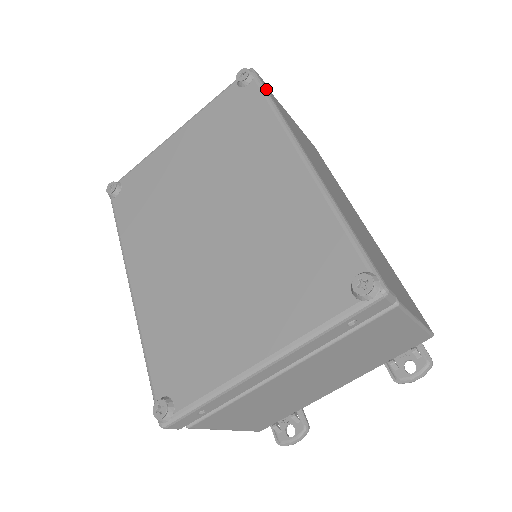
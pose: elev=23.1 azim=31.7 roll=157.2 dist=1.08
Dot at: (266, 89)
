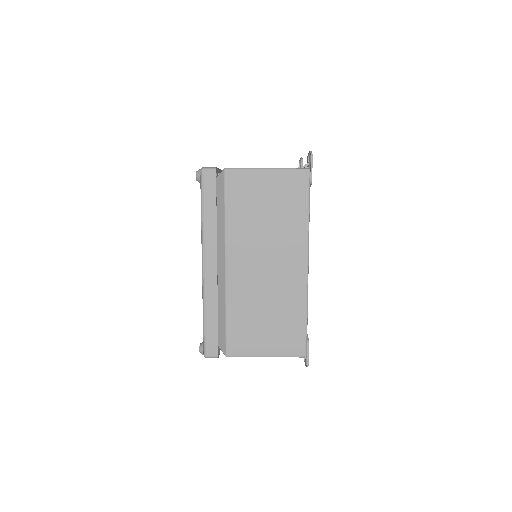
Dot at: (203, 196)
